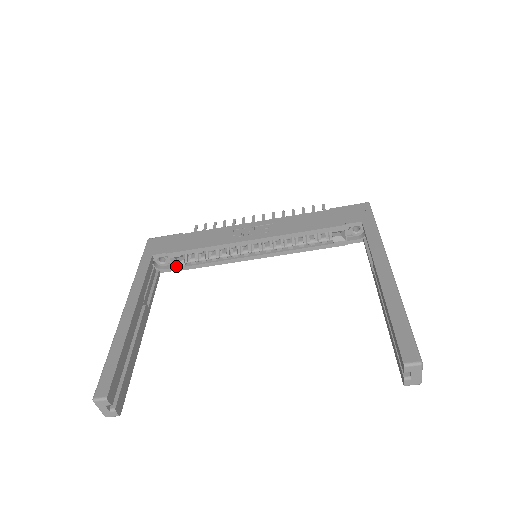
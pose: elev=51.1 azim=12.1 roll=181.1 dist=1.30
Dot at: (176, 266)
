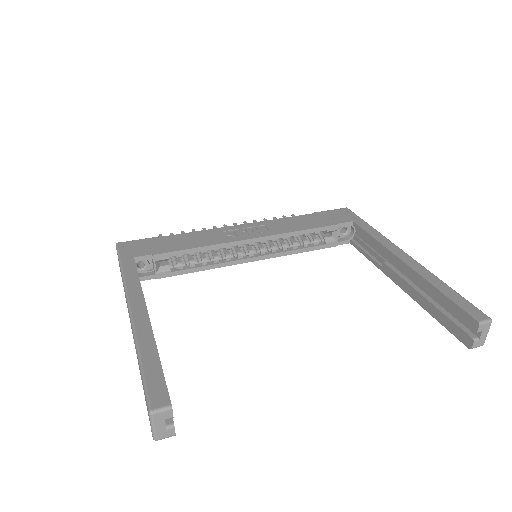
Dot at: (160, 272)
